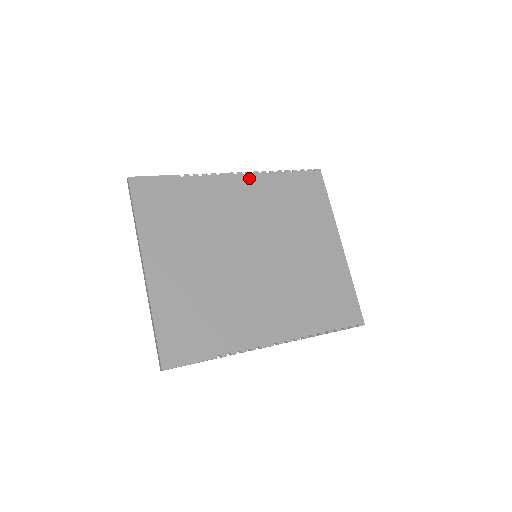
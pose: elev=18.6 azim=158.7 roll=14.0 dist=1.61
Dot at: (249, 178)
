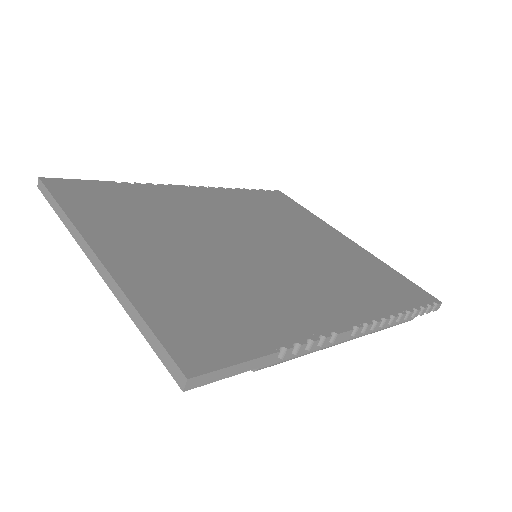
Dot at: (206, 190)
